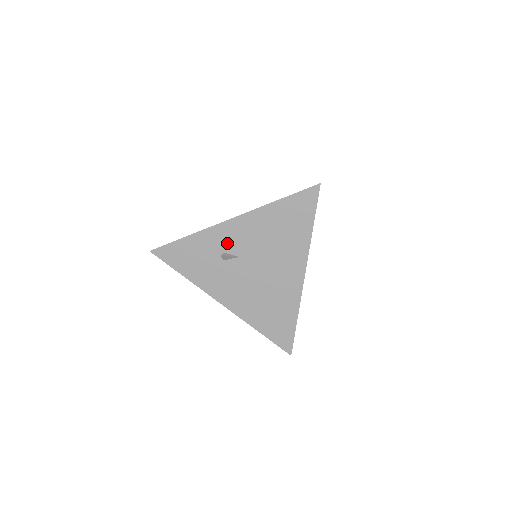
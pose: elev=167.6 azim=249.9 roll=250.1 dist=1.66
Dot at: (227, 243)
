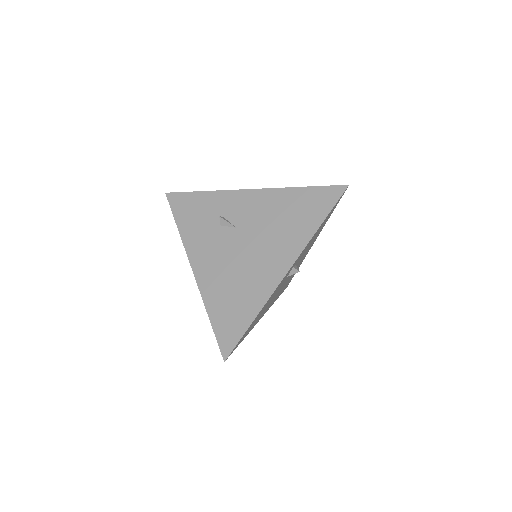
Dot at: (233, 210)
